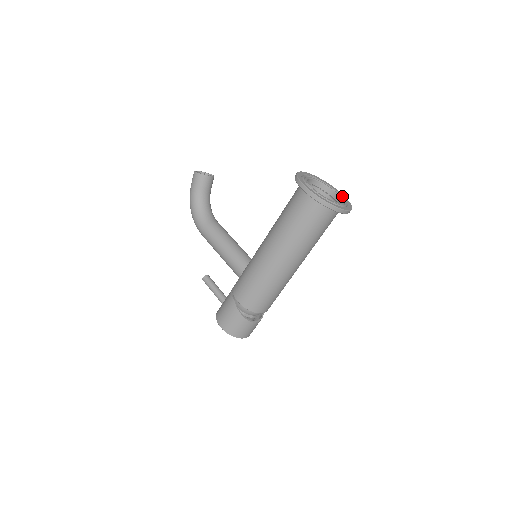
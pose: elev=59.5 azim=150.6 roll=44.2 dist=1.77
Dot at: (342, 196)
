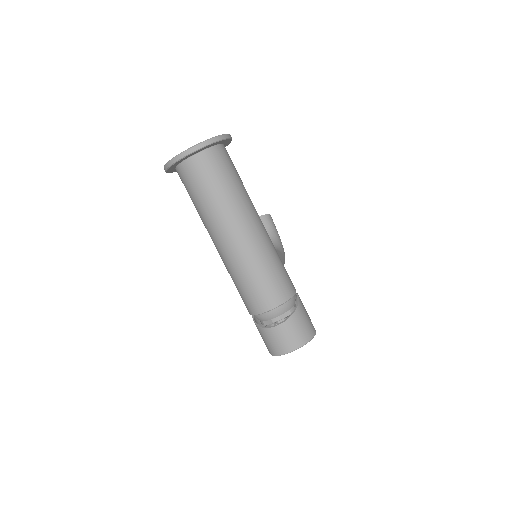
Dot at: occluded
